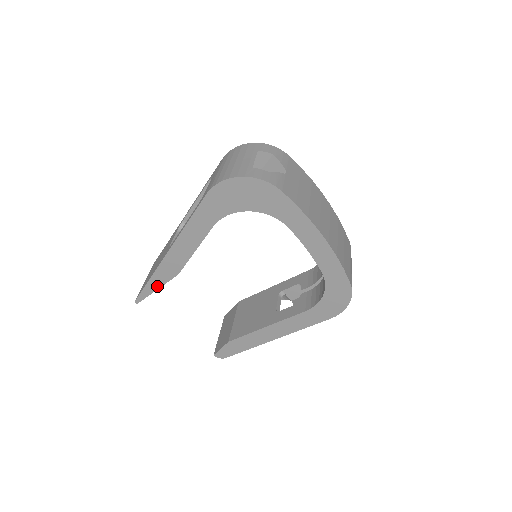
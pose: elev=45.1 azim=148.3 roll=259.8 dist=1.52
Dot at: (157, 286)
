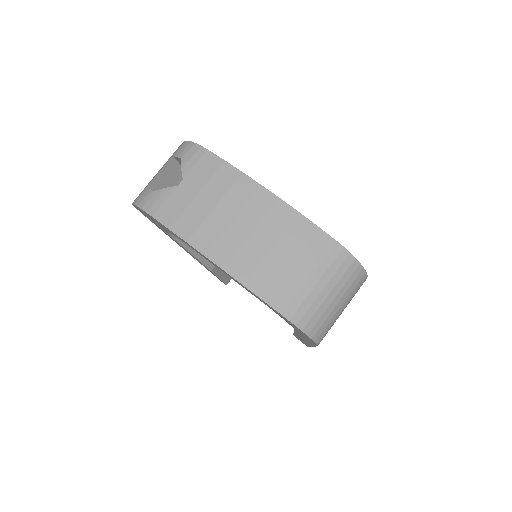
Dot at: (216, 276)
